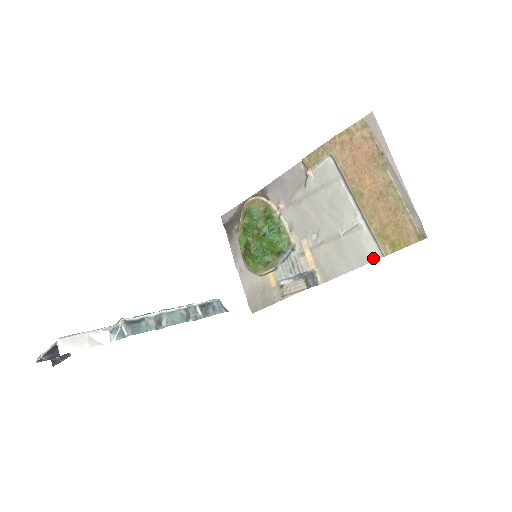
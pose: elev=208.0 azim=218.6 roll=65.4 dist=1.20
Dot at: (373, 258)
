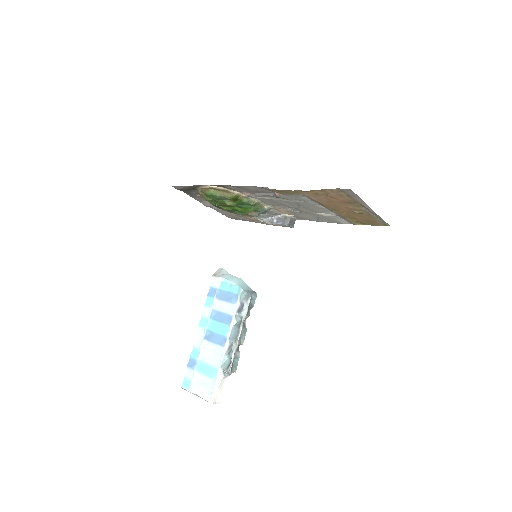
Dot at: occluded
